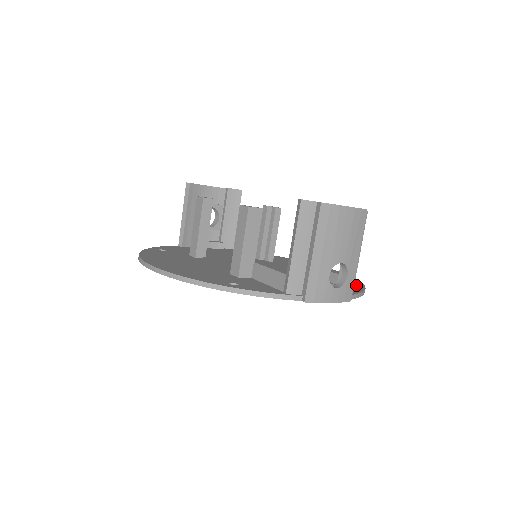
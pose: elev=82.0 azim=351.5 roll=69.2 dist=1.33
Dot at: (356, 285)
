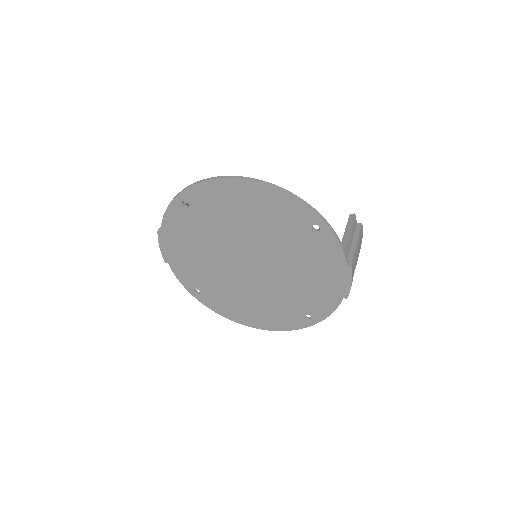
Dot at: (311, 317)
